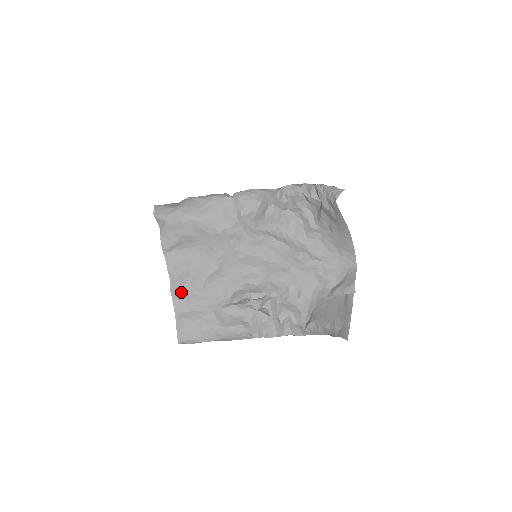
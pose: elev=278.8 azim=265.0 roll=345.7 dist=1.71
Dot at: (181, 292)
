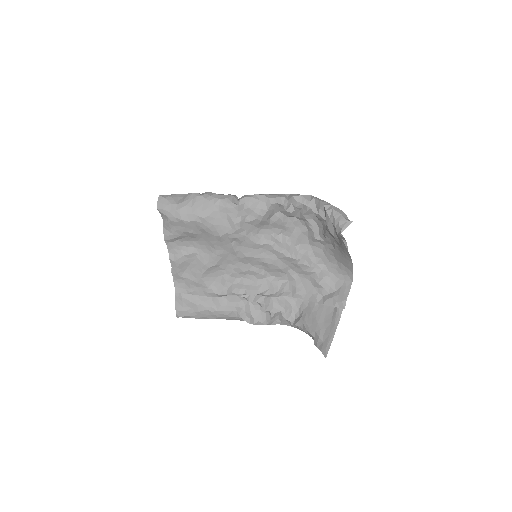
Dot at: (181, 277)
